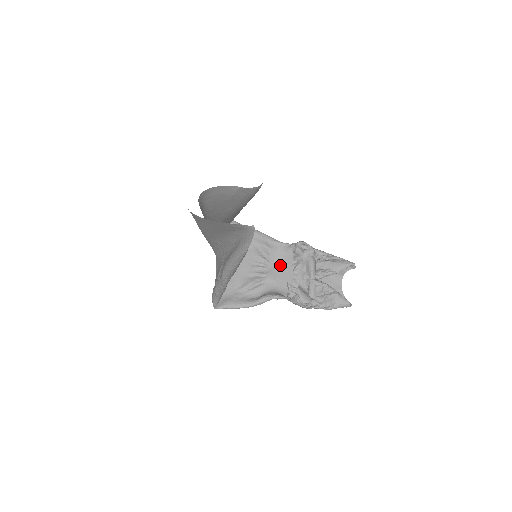
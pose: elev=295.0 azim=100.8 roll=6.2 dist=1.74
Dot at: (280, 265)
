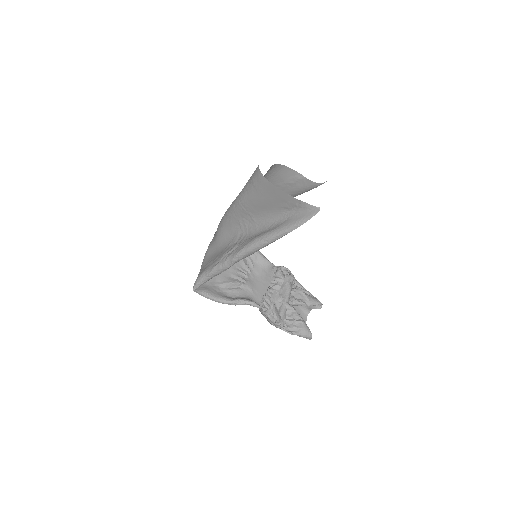
Dot at: (260, 279)
